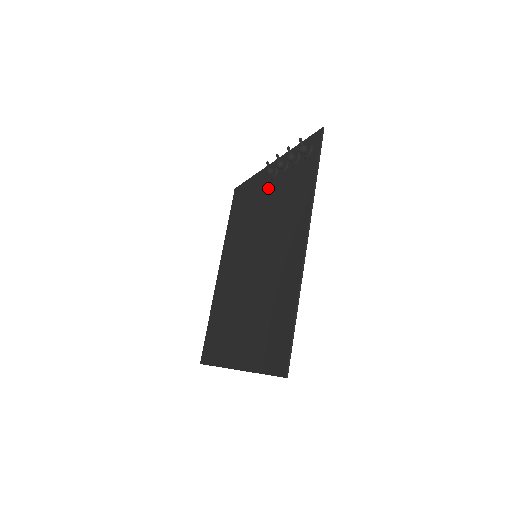
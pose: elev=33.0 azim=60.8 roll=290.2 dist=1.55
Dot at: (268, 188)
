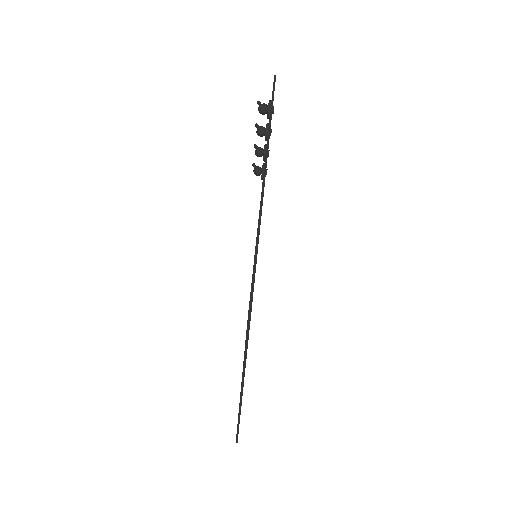
Dot at: occluded
